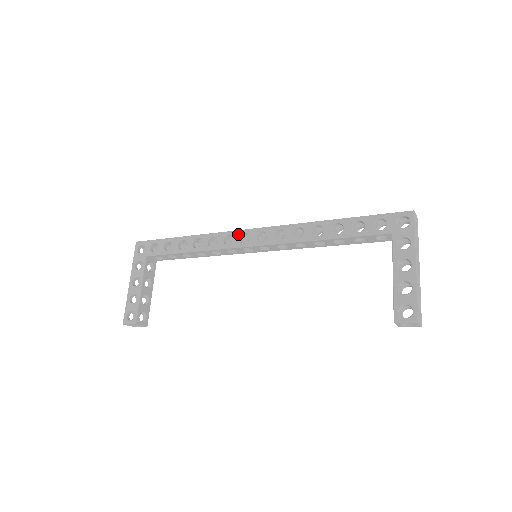
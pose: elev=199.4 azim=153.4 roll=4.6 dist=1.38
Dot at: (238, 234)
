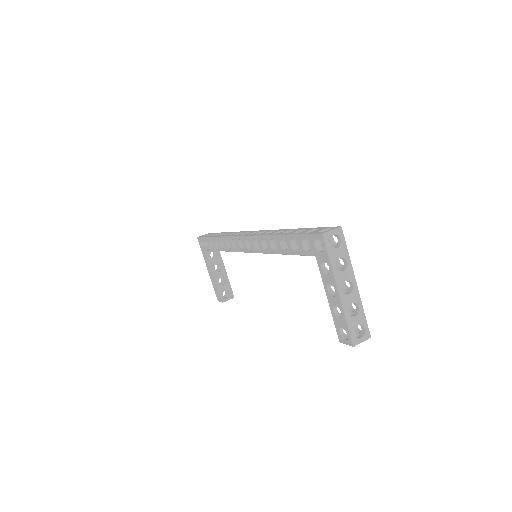
Dot at: (236, 240)
